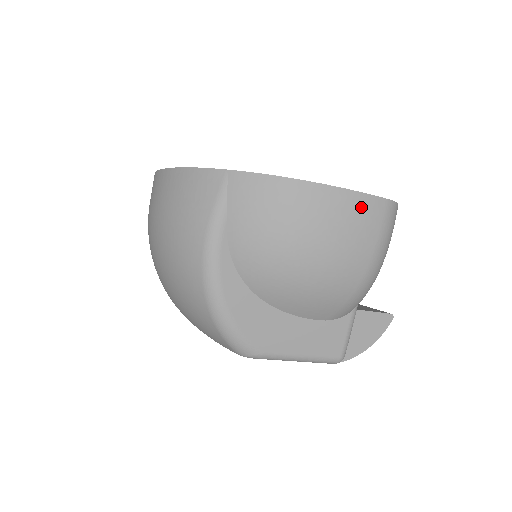
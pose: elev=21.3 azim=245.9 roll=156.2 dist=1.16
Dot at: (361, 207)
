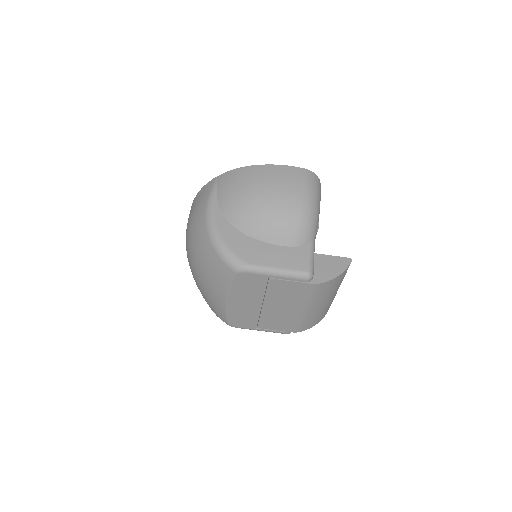
Dot at: (288, 171)
